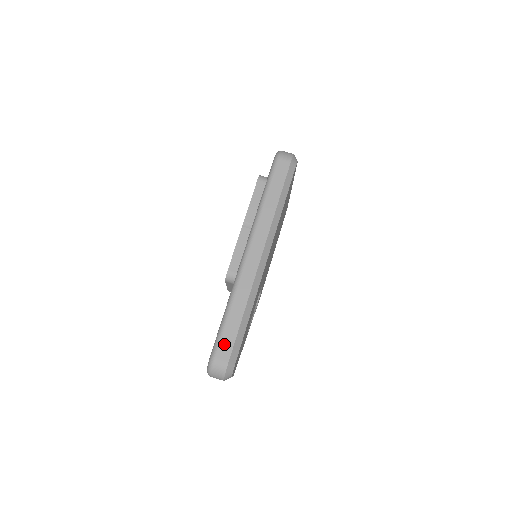
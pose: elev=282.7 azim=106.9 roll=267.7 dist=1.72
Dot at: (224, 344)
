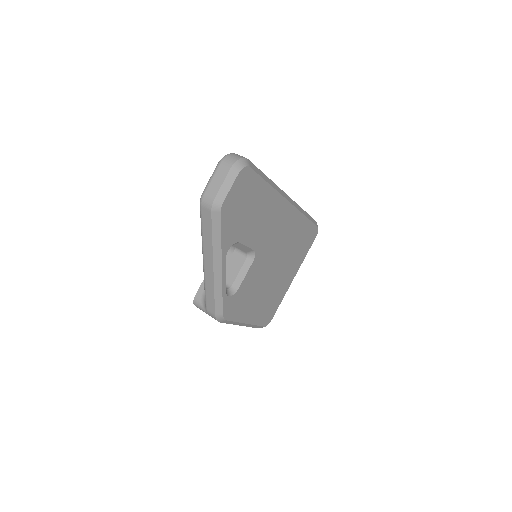
Dot at: occluded
